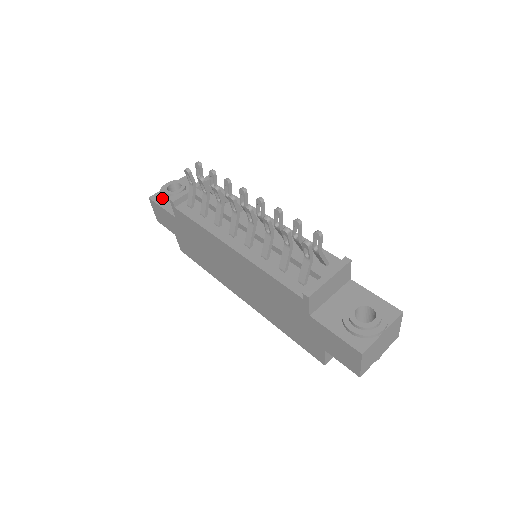
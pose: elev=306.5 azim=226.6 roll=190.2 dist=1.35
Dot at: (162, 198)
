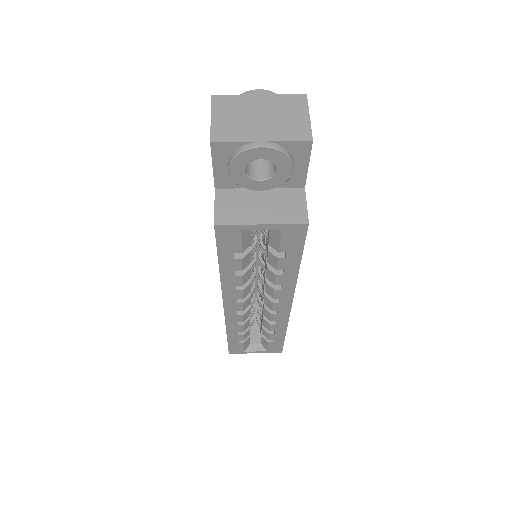
Dot at: occluded
